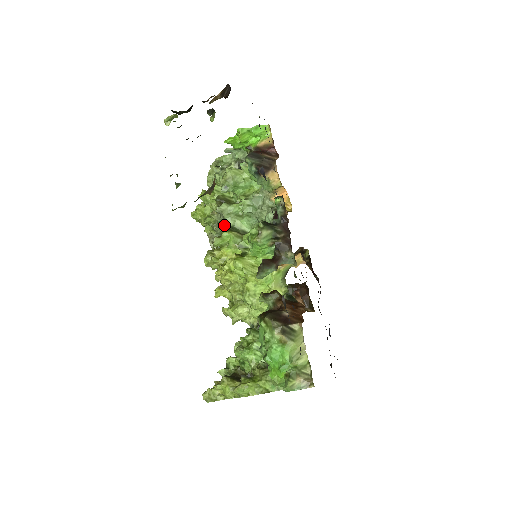
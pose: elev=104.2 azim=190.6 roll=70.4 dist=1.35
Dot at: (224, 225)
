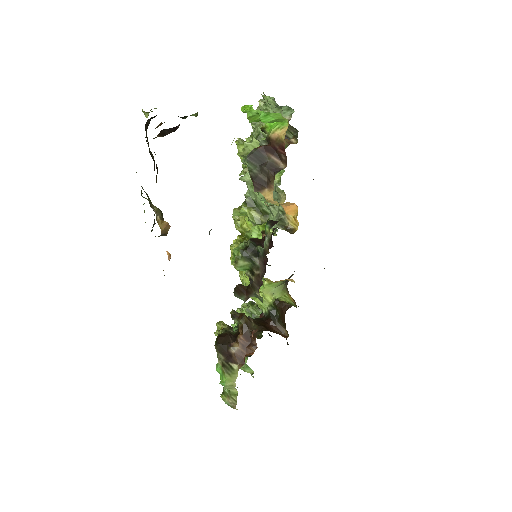
Dot at: (246, 197)
